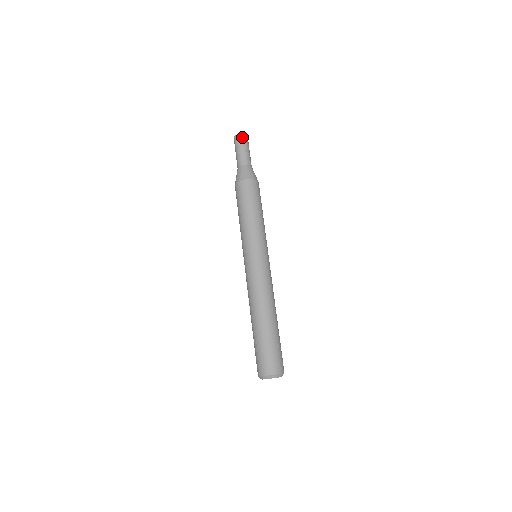
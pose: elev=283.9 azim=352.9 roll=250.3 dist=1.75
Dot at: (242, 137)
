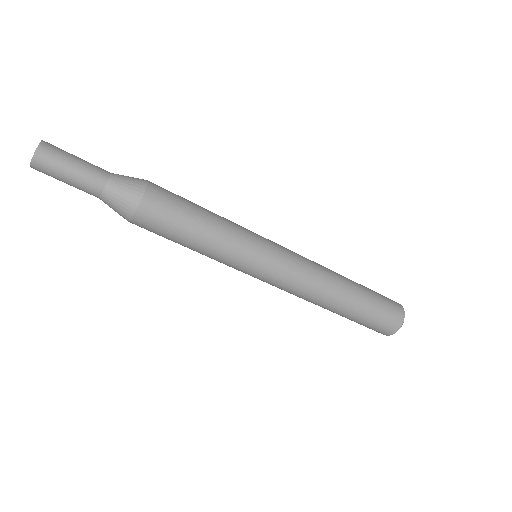
Dot at: (41, 161)
